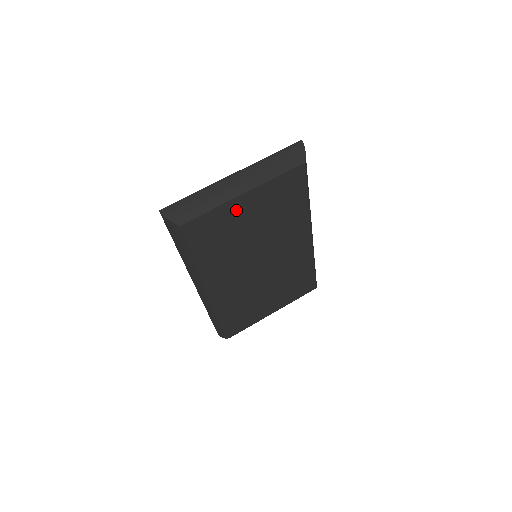
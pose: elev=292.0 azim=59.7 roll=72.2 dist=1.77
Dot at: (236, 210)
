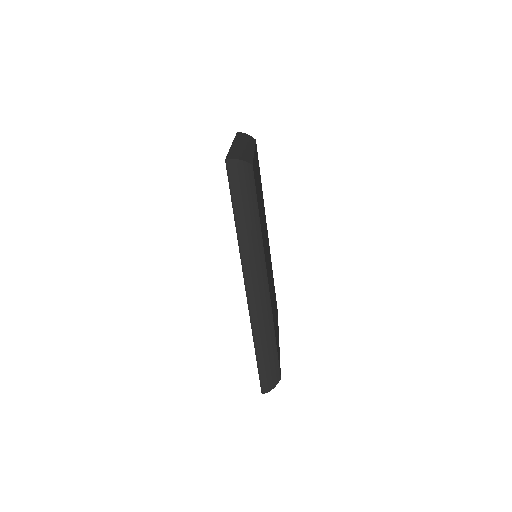
Dot at: (256, 169)
